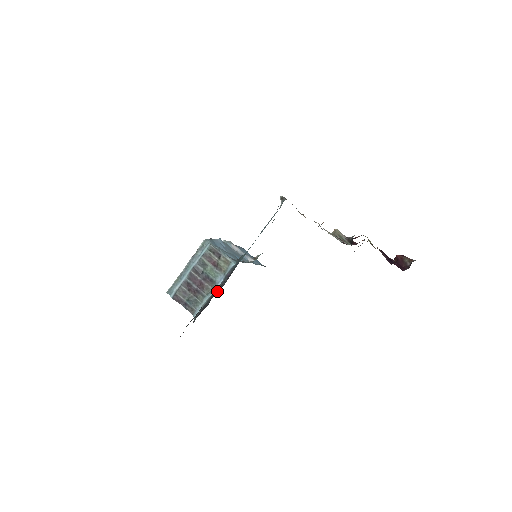
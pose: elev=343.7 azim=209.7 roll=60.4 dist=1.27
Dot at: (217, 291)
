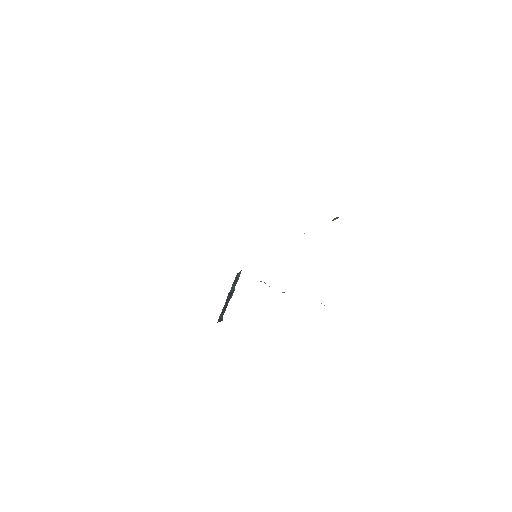
Dot at: occluded
